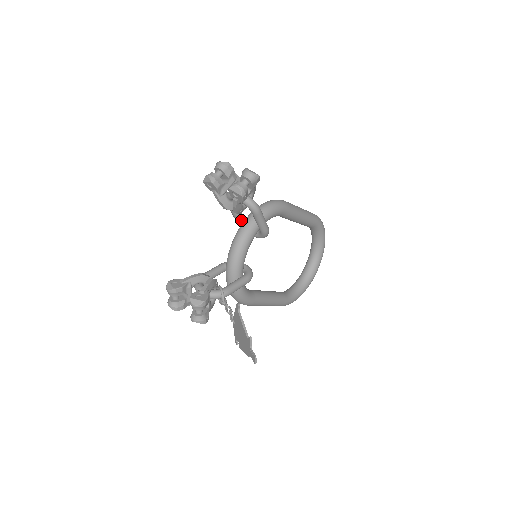
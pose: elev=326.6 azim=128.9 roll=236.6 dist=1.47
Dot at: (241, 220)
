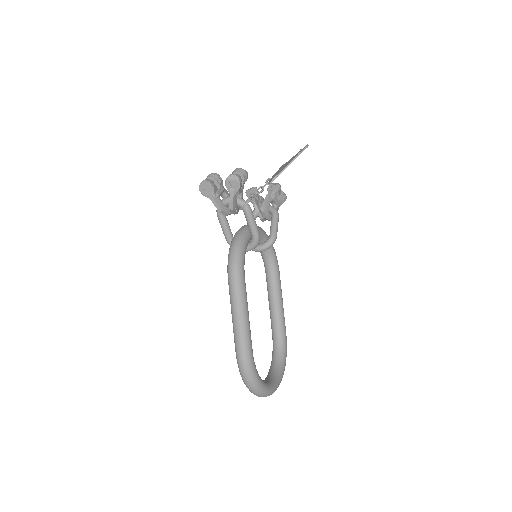
Dot at: occluded
